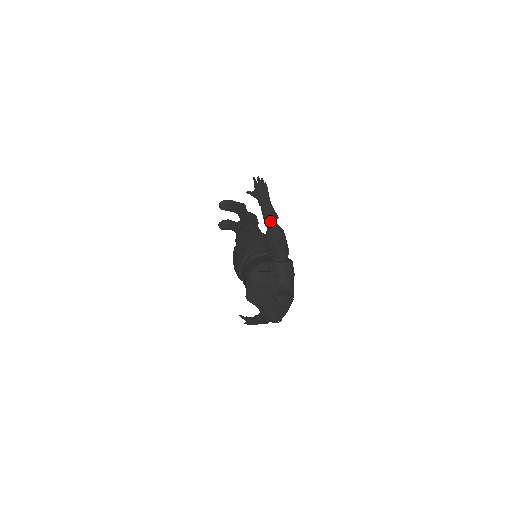
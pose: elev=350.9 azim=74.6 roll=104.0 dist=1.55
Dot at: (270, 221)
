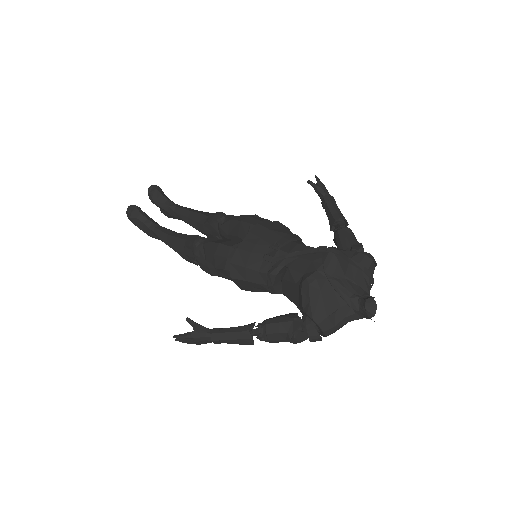
Dot at: (342, 222)
